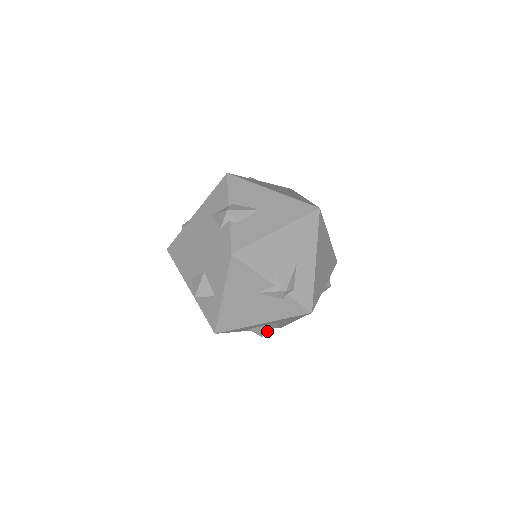
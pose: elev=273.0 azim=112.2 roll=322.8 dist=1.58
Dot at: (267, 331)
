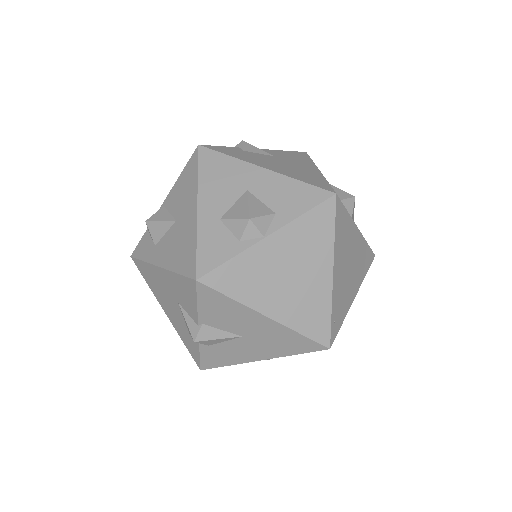
Dot at: occluded
